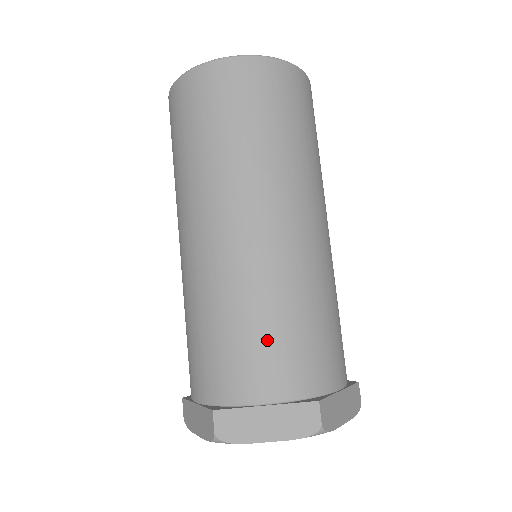
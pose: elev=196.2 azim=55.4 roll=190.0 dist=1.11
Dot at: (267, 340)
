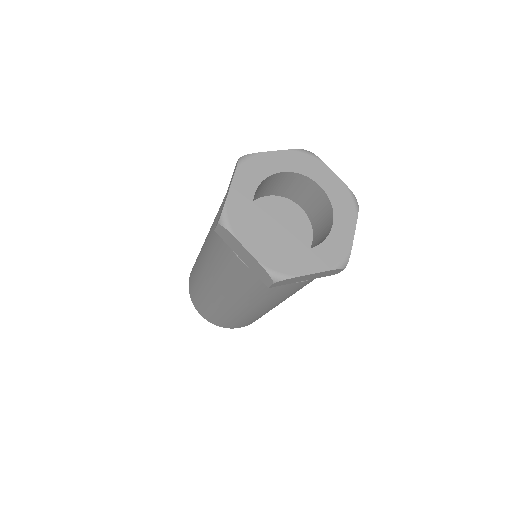
Dot at: occluded
